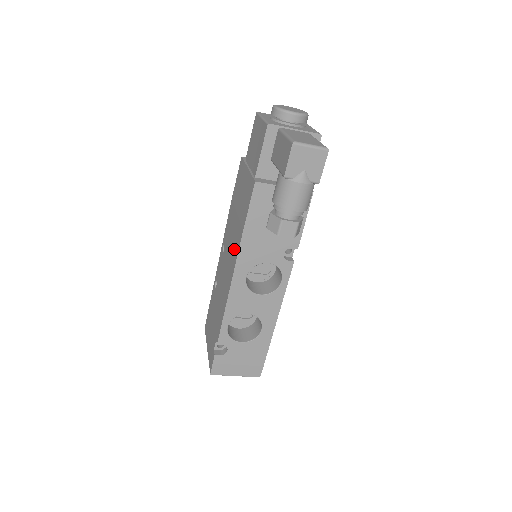
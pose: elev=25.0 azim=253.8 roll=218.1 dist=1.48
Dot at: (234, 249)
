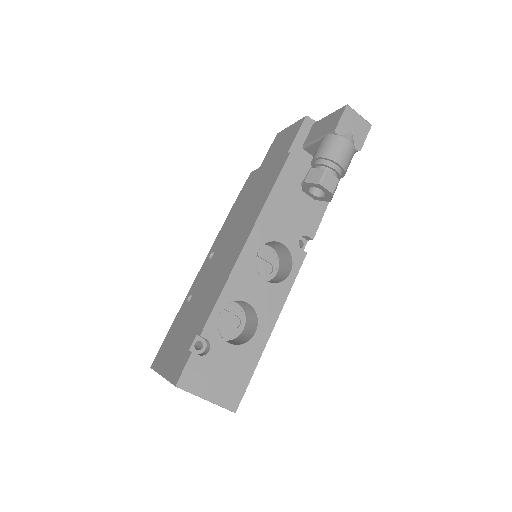
Dot at: (246, 225)
